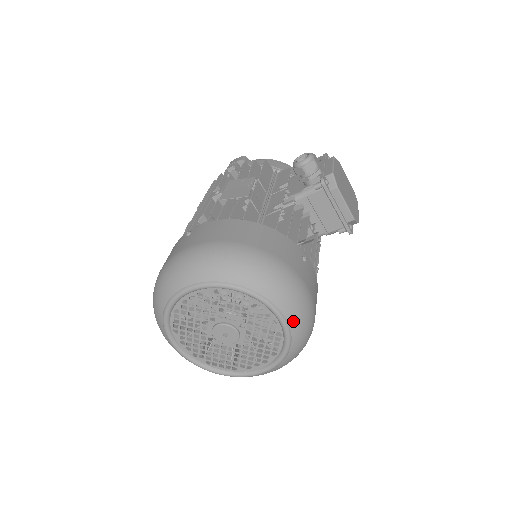
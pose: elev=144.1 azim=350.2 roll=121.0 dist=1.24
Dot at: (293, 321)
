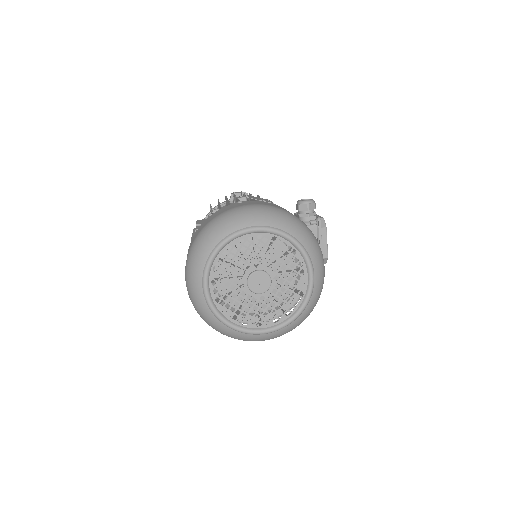
Dot at: (317, 285)
